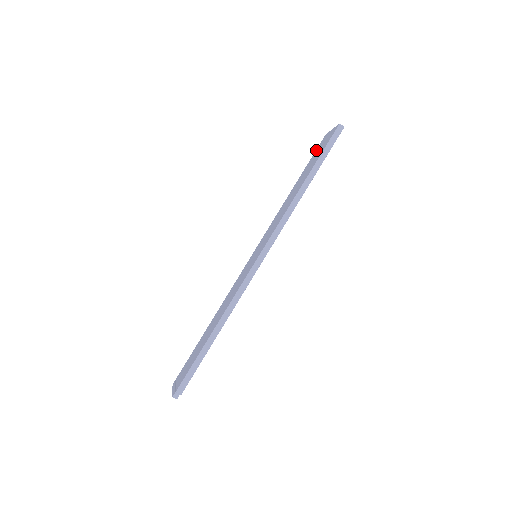
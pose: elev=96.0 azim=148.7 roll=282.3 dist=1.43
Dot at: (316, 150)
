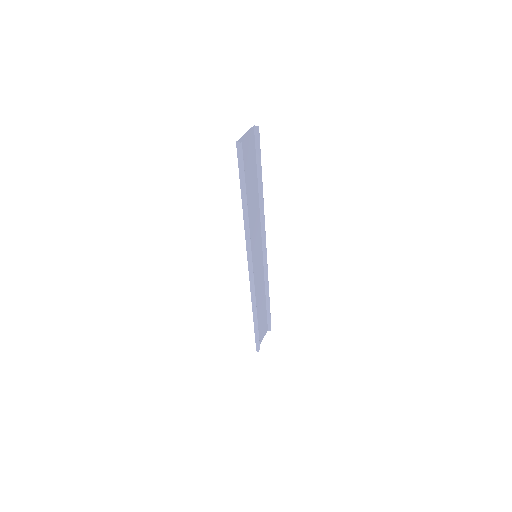
Dot at: (253, 147)
